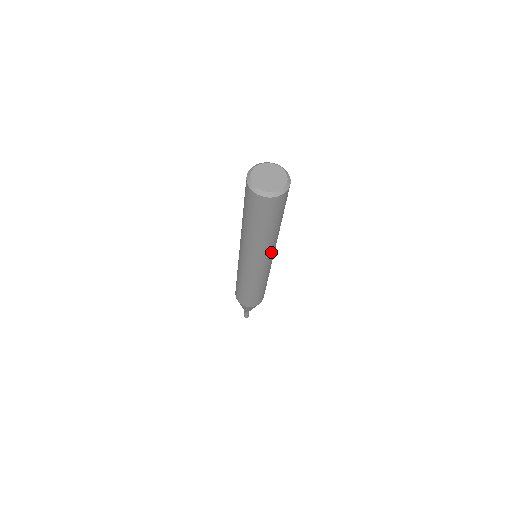
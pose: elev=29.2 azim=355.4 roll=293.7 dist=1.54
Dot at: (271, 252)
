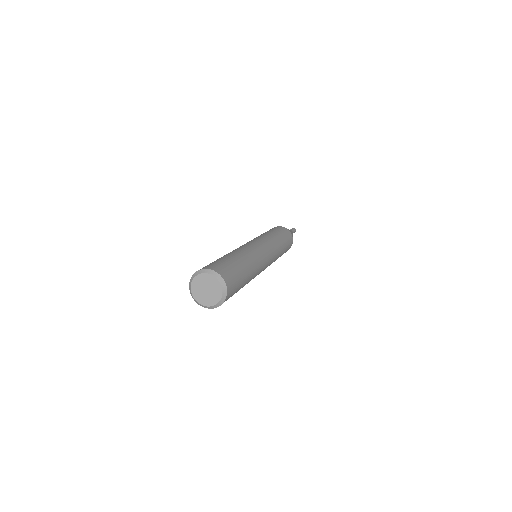
Dot at: (262, 266)
